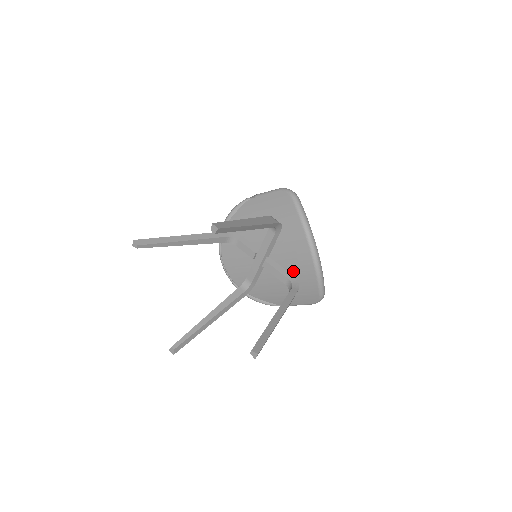
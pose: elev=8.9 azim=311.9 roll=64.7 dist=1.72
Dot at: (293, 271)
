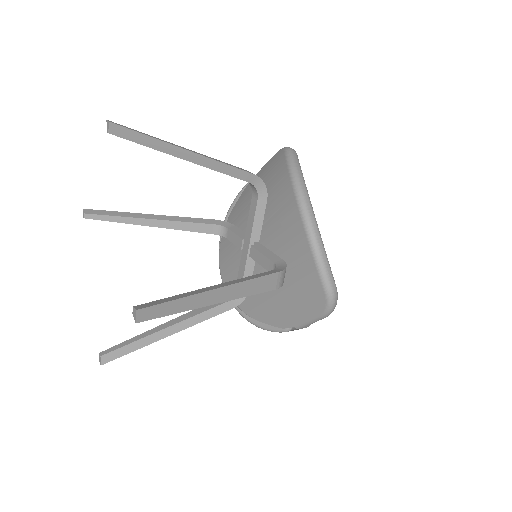
Dot at: (285, 254)
